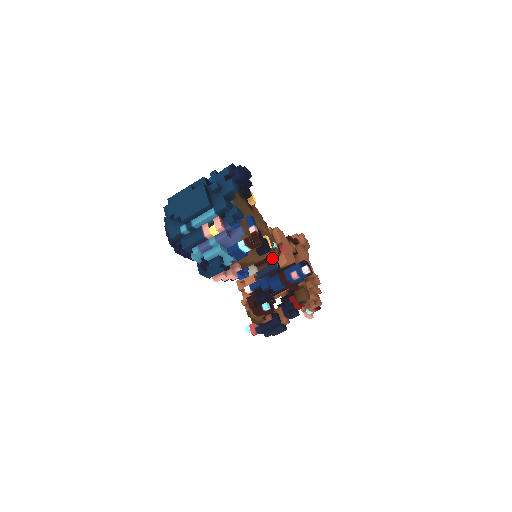
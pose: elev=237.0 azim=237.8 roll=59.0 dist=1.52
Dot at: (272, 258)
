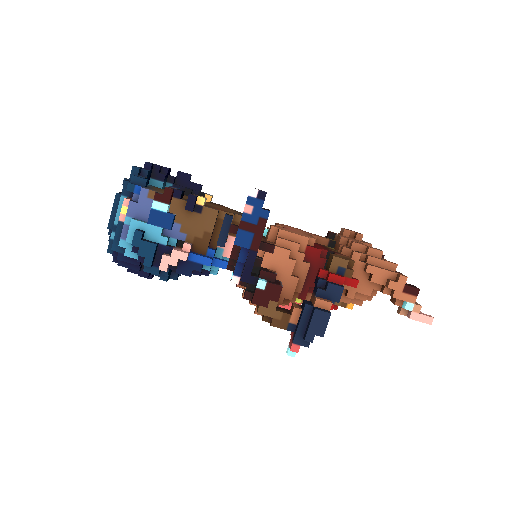
Dot at: occluded
